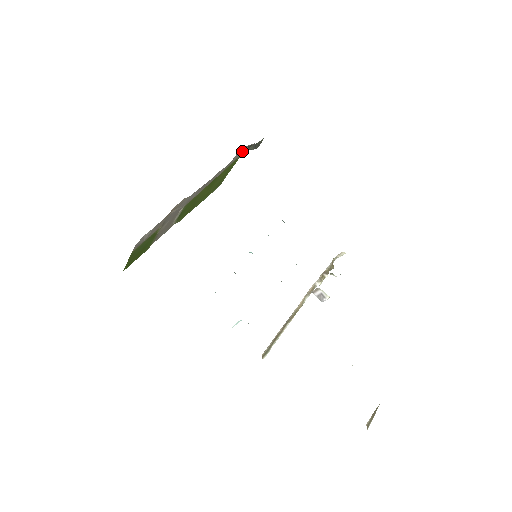
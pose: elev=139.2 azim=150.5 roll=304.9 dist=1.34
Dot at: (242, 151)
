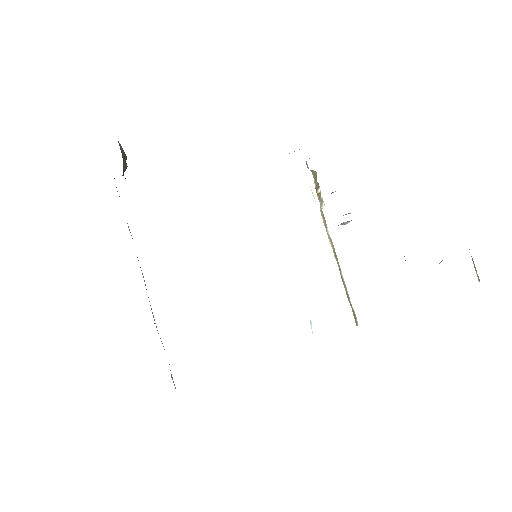
Dot at: occluded
